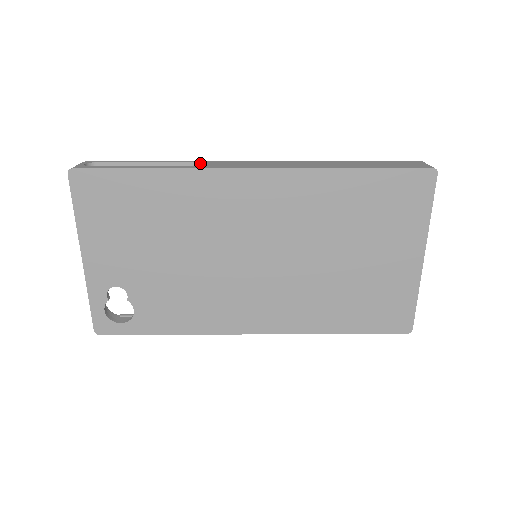
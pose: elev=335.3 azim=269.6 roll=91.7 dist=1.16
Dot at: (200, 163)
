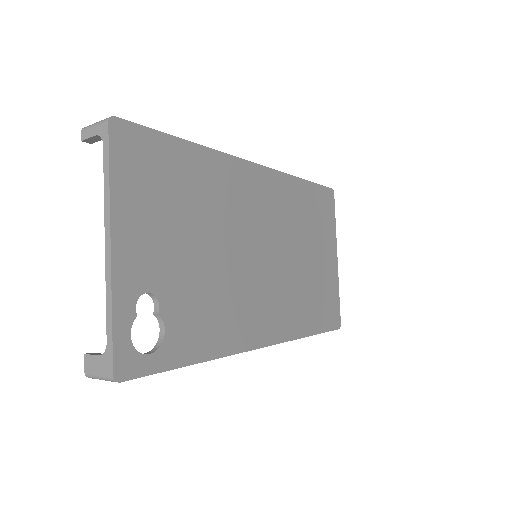
Dot at: occluded
